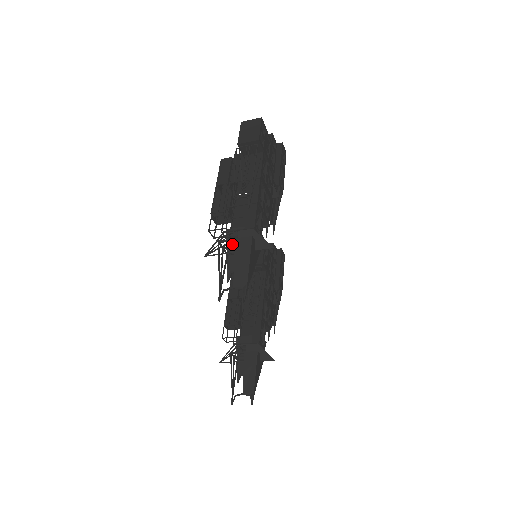
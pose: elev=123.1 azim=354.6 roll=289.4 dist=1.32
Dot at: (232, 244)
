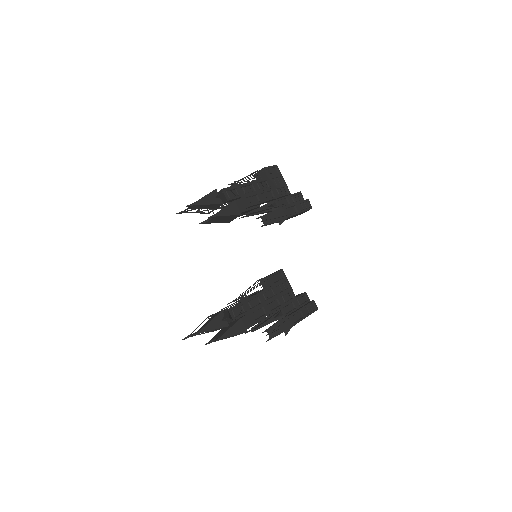
Dot at: occluded
